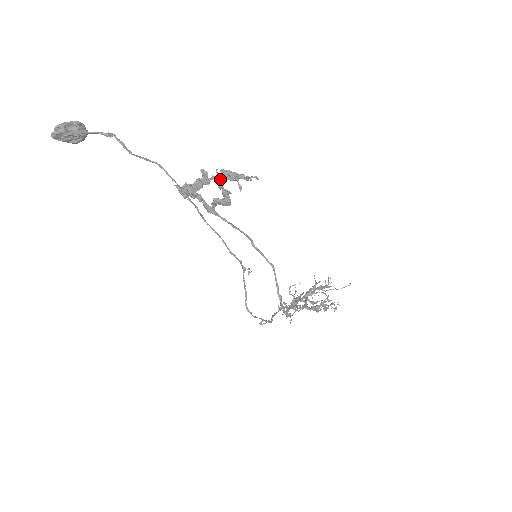
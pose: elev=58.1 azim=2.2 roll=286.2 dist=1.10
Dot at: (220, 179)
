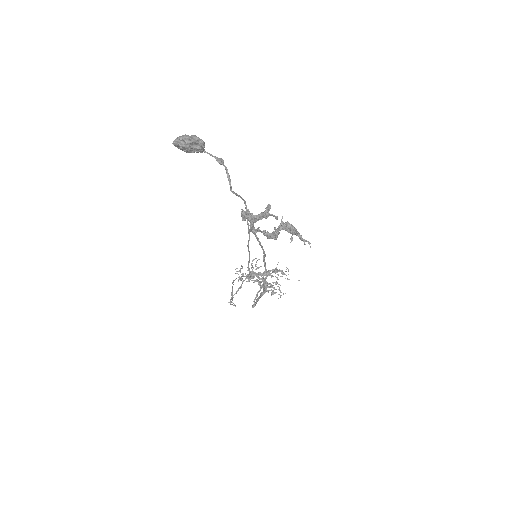
Dot at: (281, 226)
